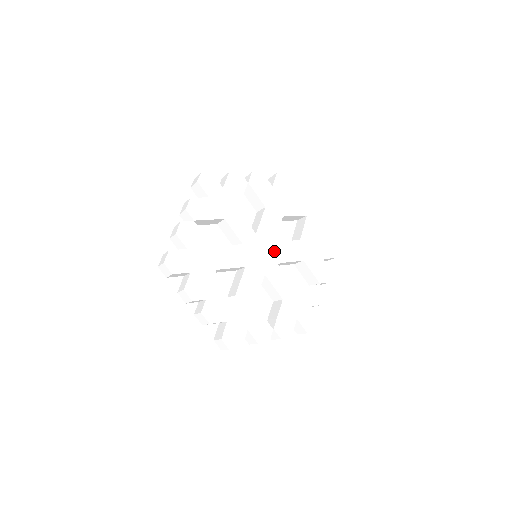
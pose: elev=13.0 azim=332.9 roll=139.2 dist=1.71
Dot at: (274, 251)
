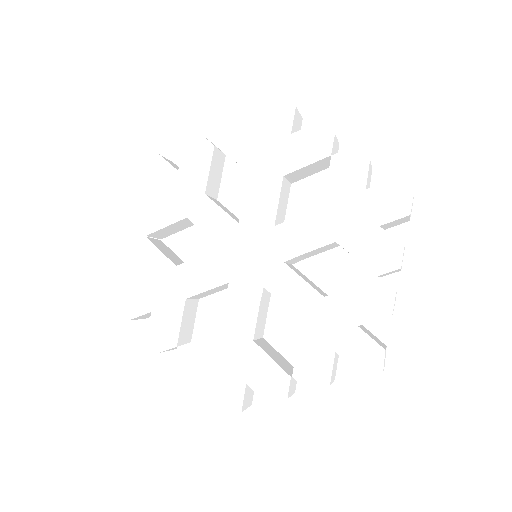
Dot at: (275, 242)
